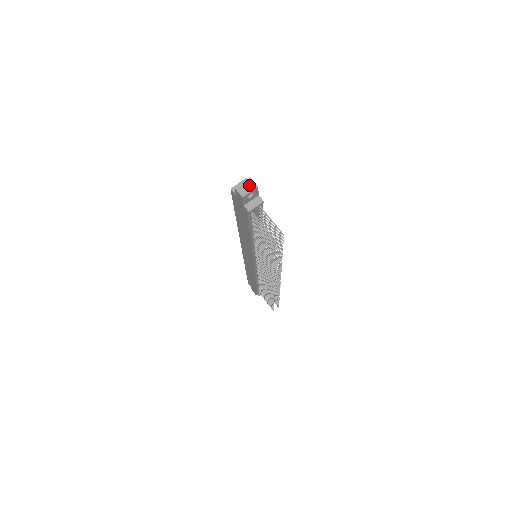
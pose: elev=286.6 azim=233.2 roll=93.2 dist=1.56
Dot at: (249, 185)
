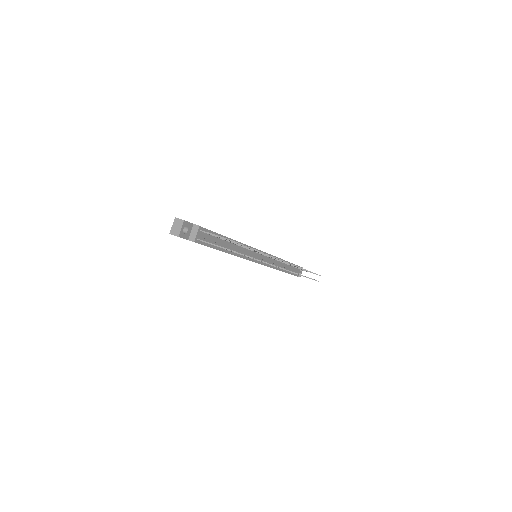
Dot at: (177, 224)
